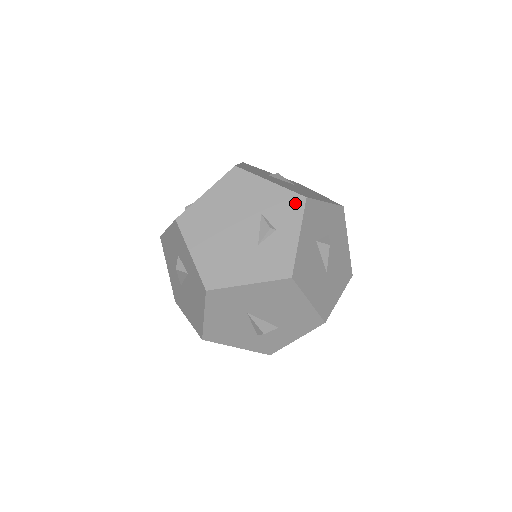
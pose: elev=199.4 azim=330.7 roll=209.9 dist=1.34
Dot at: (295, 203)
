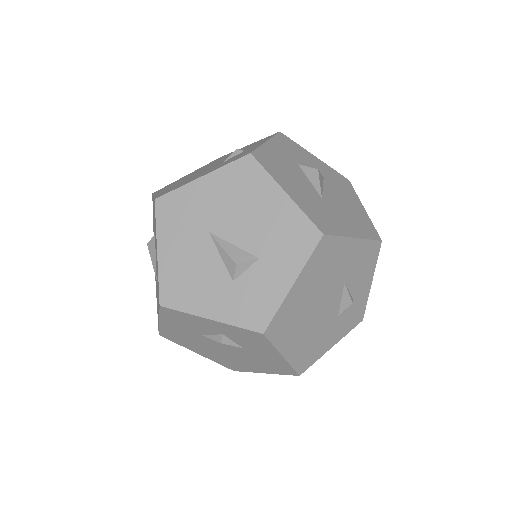
Dot at: (268, 137)
